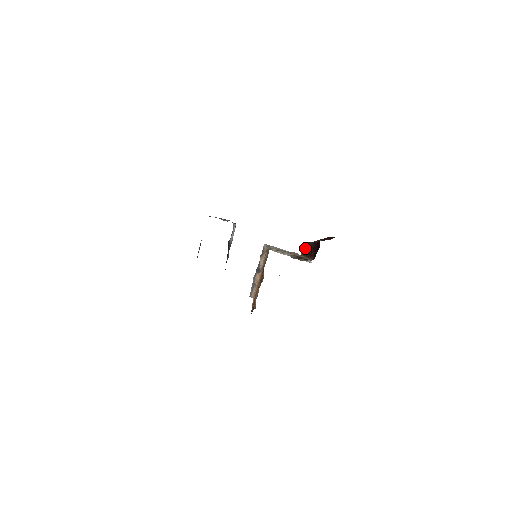
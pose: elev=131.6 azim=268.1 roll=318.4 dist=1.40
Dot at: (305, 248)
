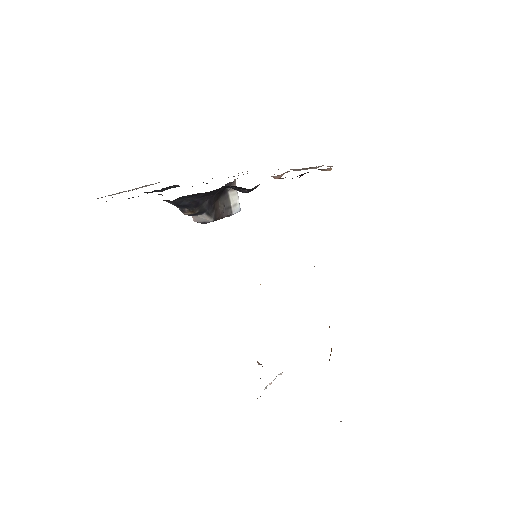
Dot at: occluded
